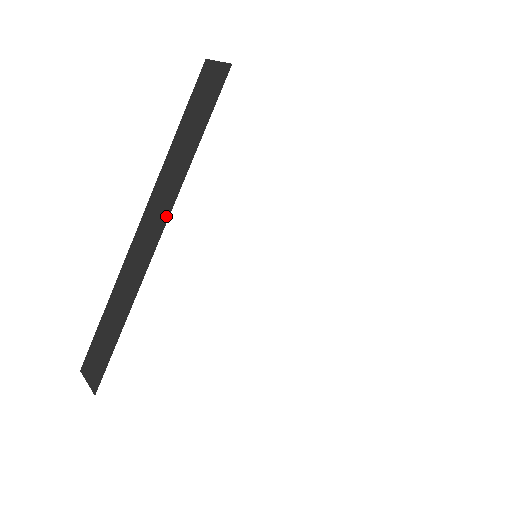
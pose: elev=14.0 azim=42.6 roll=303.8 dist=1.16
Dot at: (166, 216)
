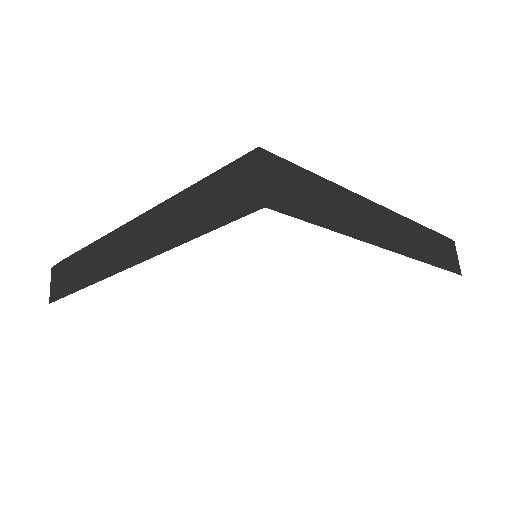
Dot at: (141, 258)
